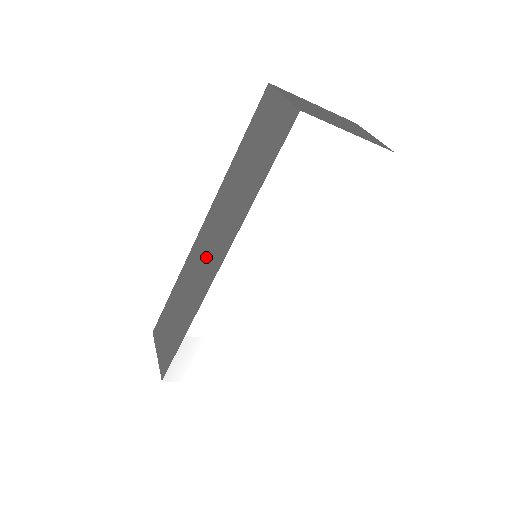
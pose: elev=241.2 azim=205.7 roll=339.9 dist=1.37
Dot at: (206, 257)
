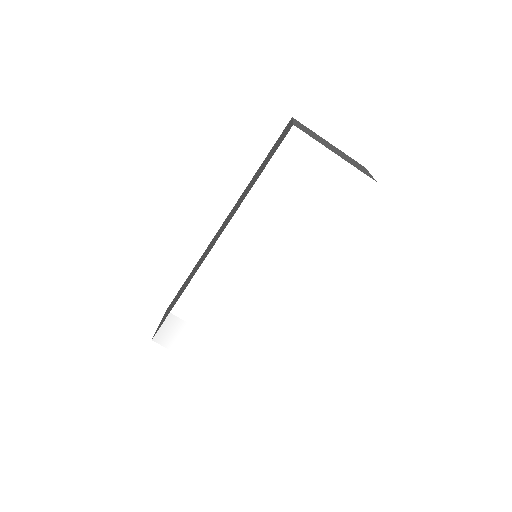
Dot at: (213, 242)
